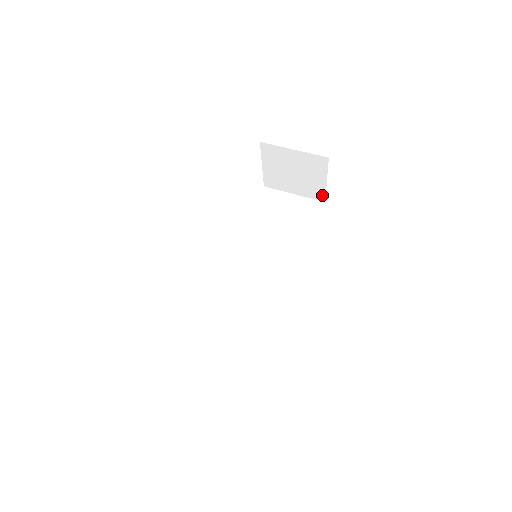
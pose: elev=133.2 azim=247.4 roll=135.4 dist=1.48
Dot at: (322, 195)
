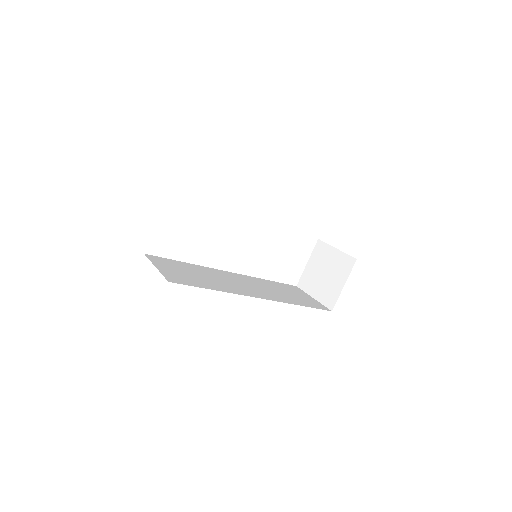
Dot at: (334, 302)
